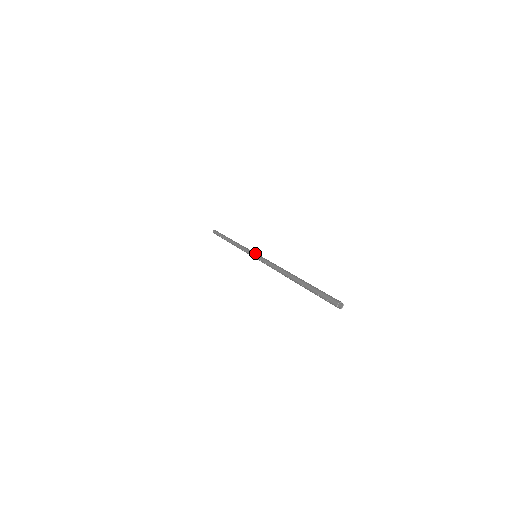
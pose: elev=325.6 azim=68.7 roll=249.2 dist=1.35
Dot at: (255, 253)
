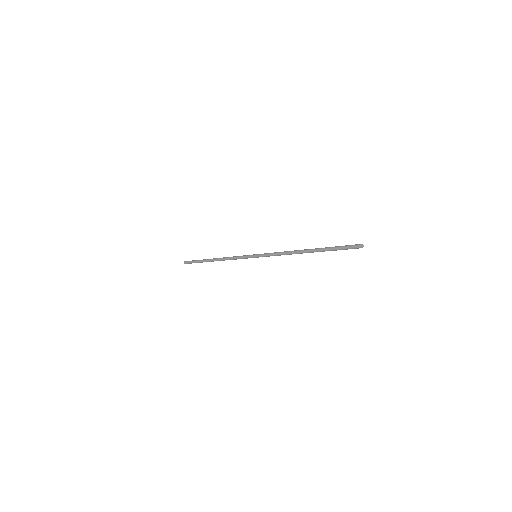
Dot at: (254, 254)
